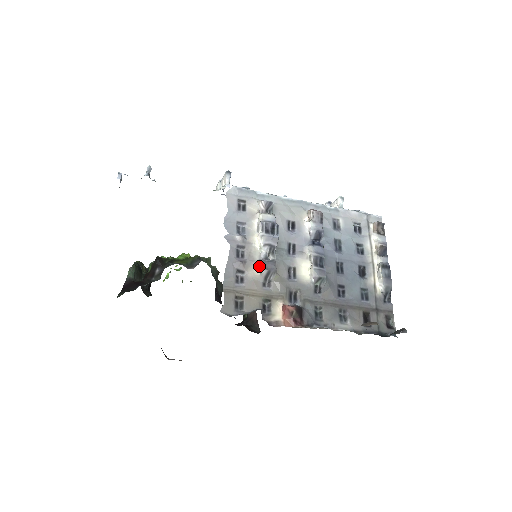
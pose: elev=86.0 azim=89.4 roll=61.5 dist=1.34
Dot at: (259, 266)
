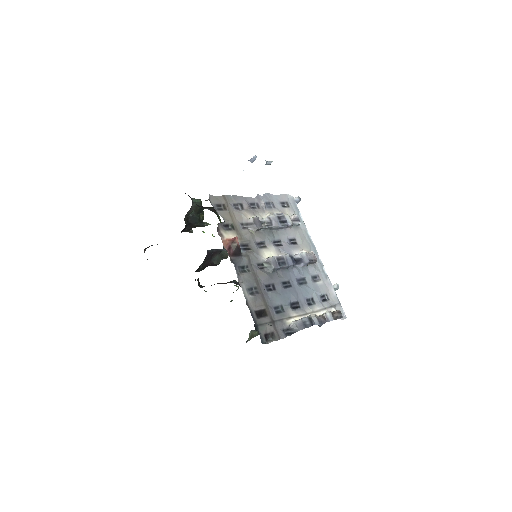
Dot at: (253, 217)
